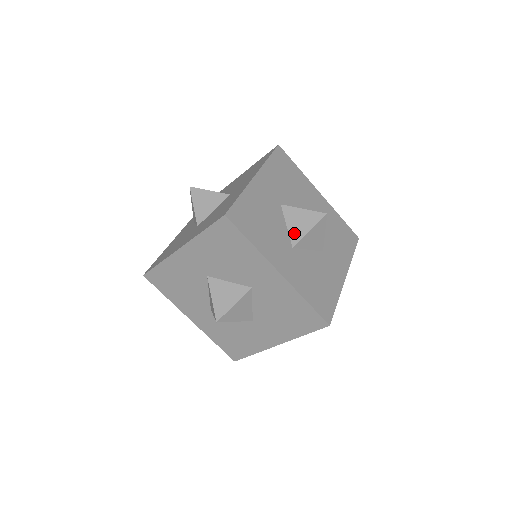
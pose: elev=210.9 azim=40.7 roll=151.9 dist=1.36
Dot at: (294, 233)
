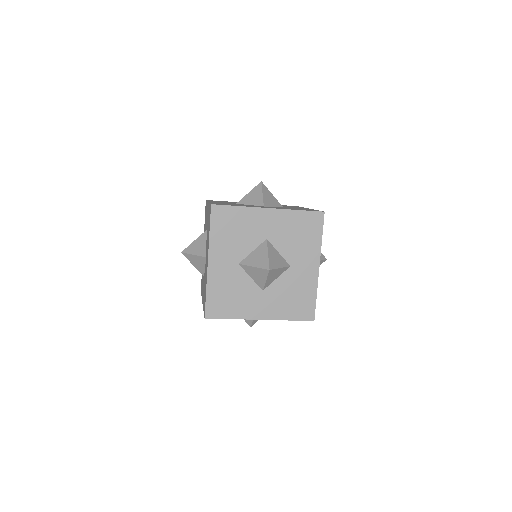
Dot at: occluded
